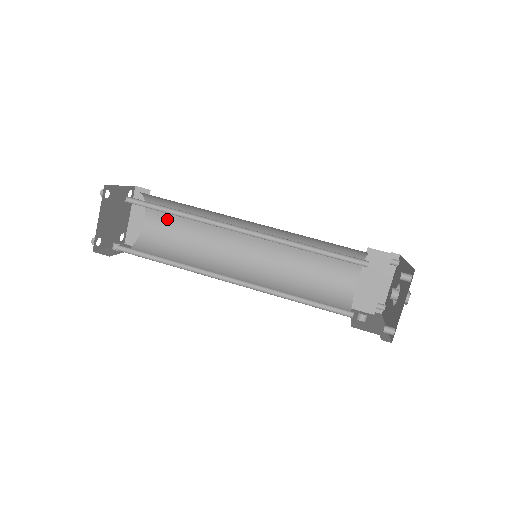
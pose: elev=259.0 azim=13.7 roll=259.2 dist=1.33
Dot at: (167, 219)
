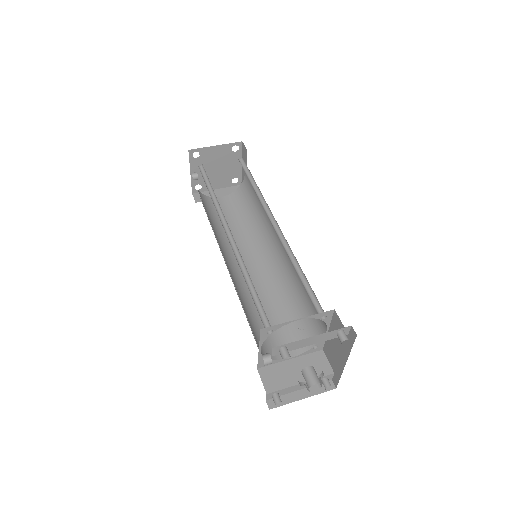
Dot at: (232, 208)
